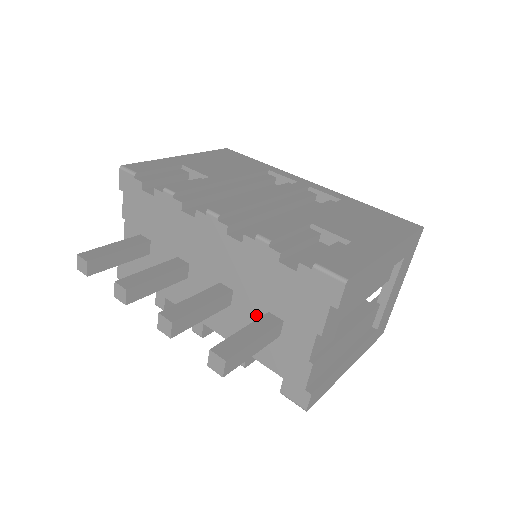
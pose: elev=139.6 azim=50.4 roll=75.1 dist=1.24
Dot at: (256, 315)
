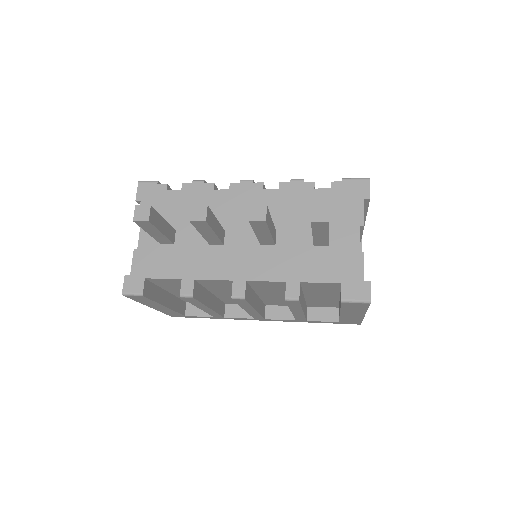
Dot at: (303, 240)
